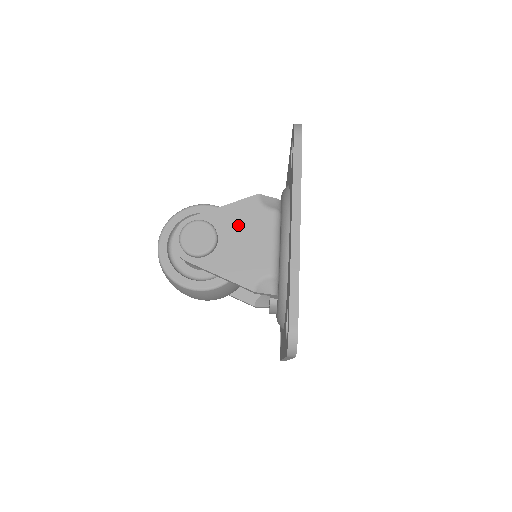
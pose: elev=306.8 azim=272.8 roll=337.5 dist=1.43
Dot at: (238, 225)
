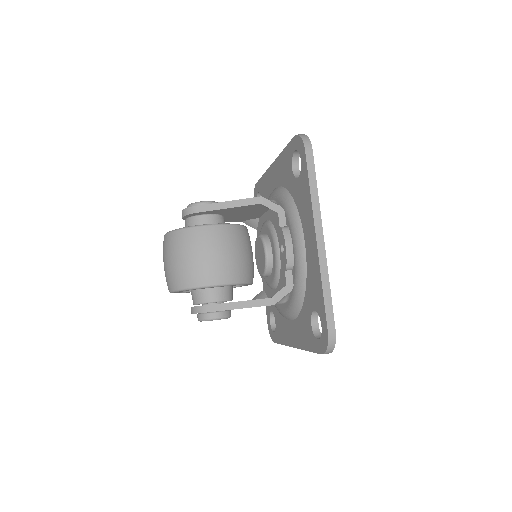
Dot at: occluded
